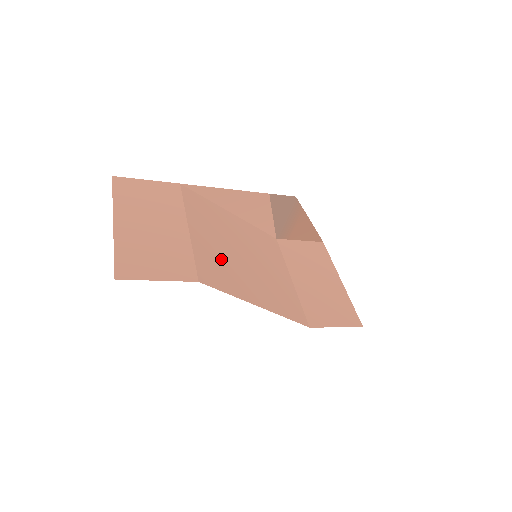
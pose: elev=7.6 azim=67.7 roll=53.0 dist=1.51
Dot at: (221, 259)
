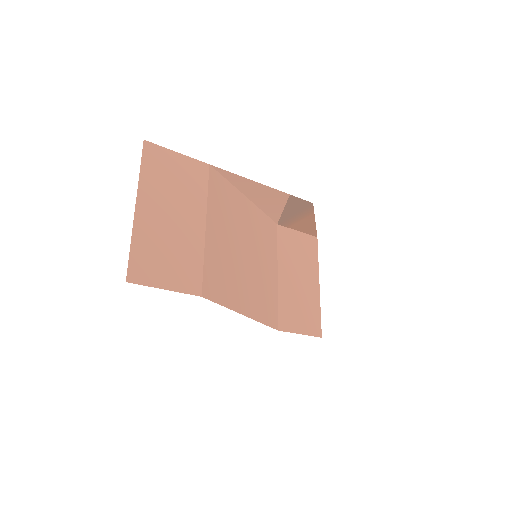
Dot at: (225, 263)
